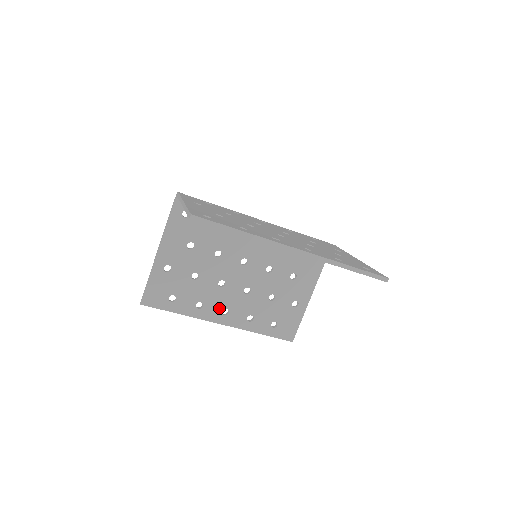
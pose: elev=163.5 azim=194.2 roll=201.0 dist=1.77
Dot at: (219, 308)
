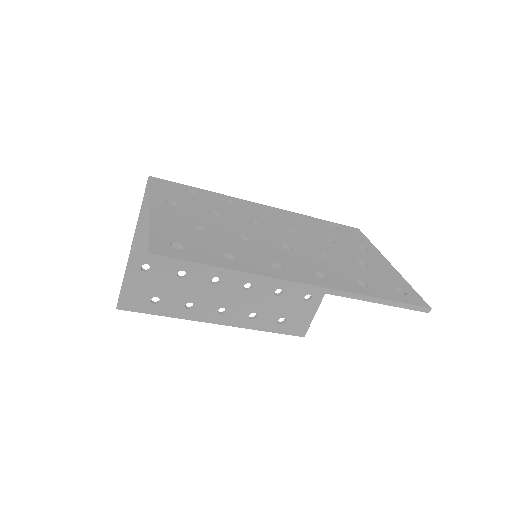
Dot at: (214, 307)
